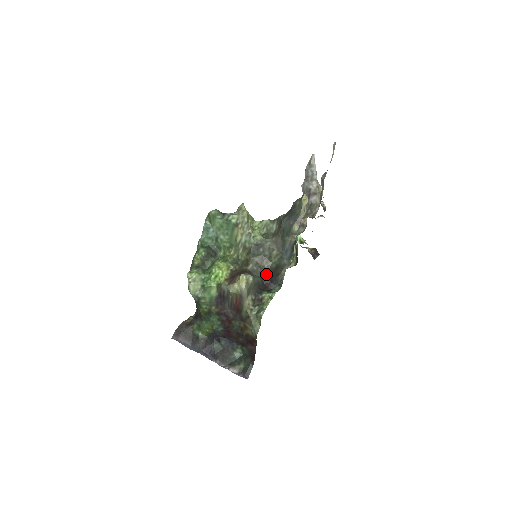
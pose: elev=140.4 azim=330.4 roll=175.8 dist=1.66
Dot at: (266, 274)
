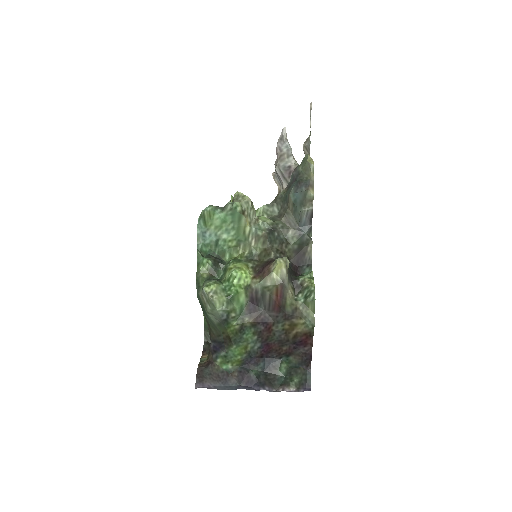
Dot at: (290, 259)
